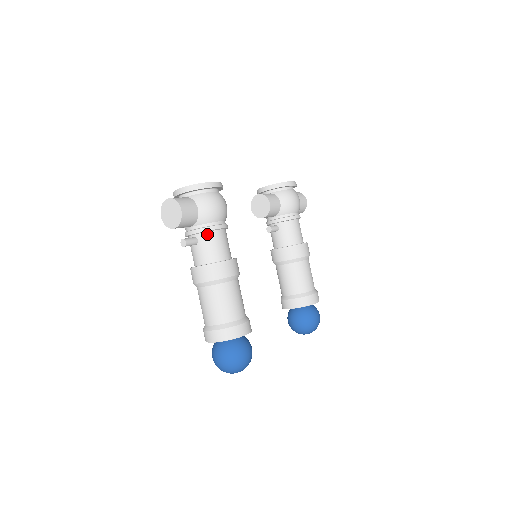
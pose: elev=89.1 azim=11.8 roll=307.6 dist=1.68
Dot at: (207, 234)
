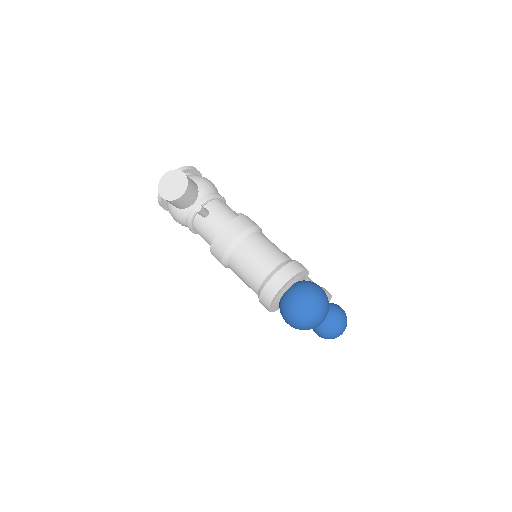
Dot at: (214, 202)
